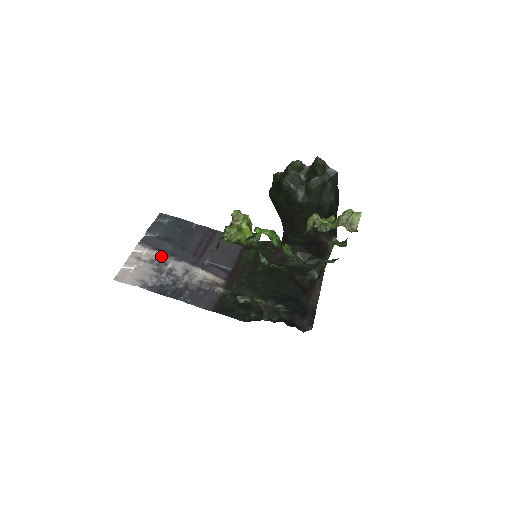
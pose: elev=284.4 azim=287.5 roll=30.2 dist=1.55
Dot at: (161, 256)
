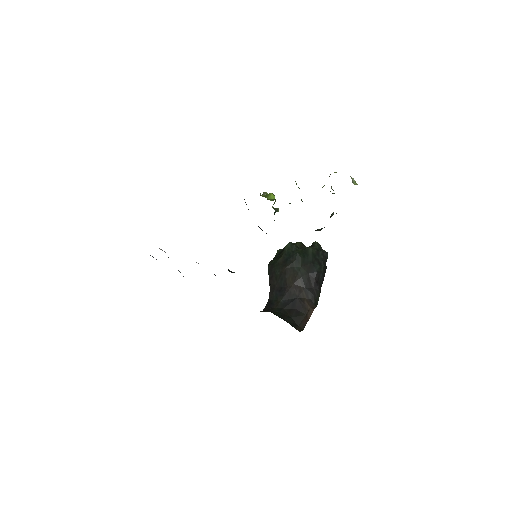
Dot at: (164, 251)
